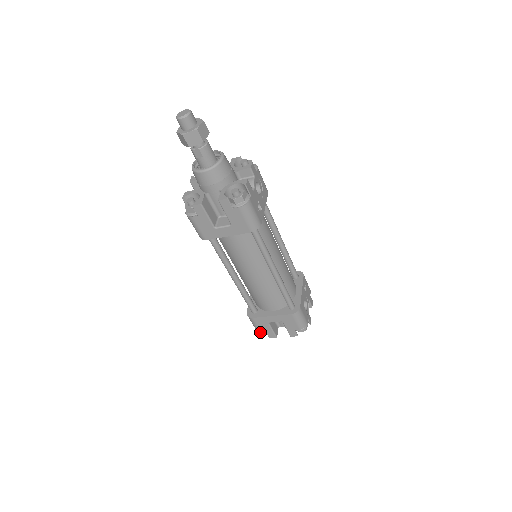
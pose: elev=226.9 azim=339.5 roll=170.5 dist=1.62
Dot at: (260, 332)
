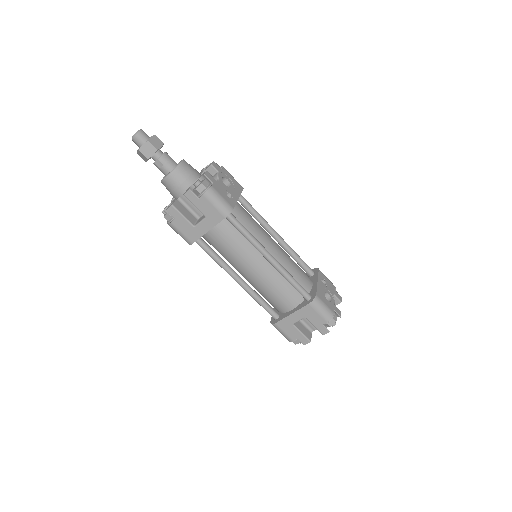
Dot at: (291, 340)
